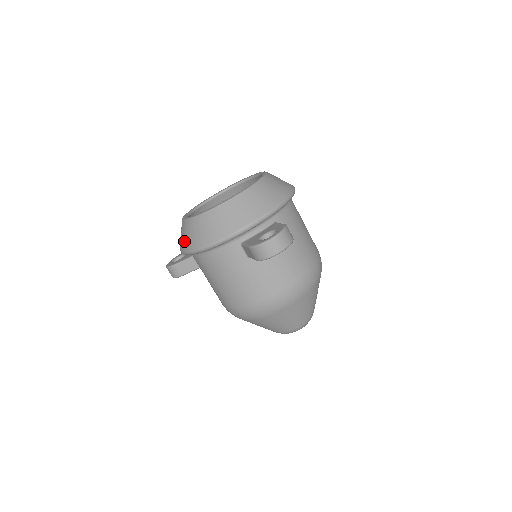
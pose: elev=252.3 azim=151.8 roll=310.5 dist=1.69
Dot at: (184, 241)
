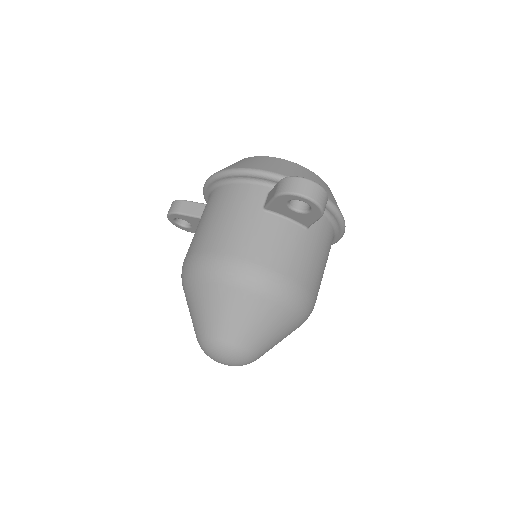
Dot at: occluded
